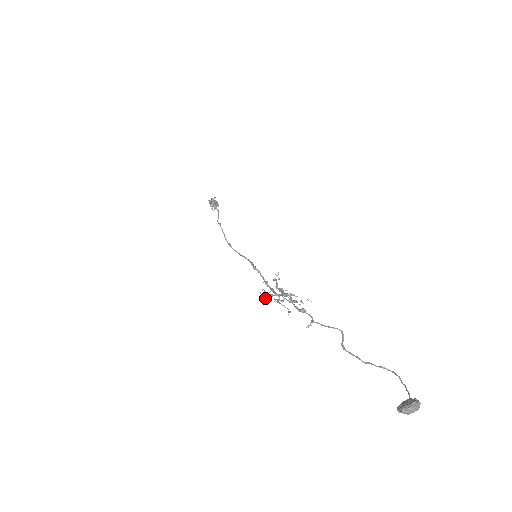
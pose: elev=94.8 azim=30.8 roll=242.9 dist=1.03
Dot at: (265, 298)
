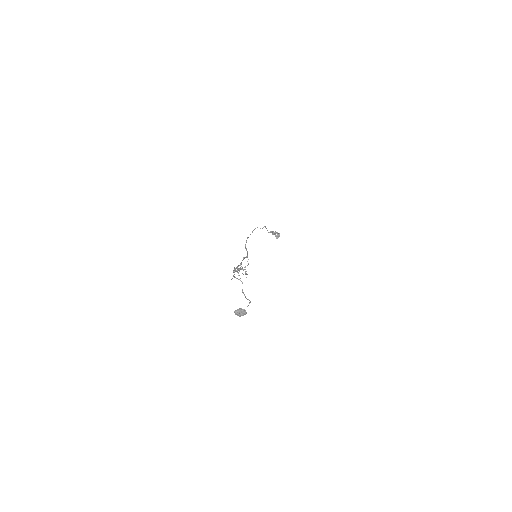
Dot at: occluded
